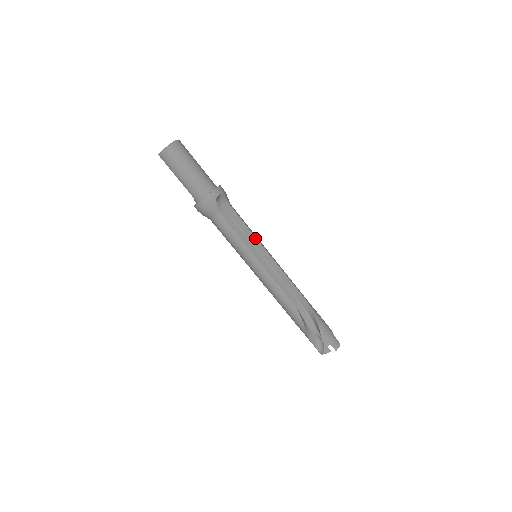
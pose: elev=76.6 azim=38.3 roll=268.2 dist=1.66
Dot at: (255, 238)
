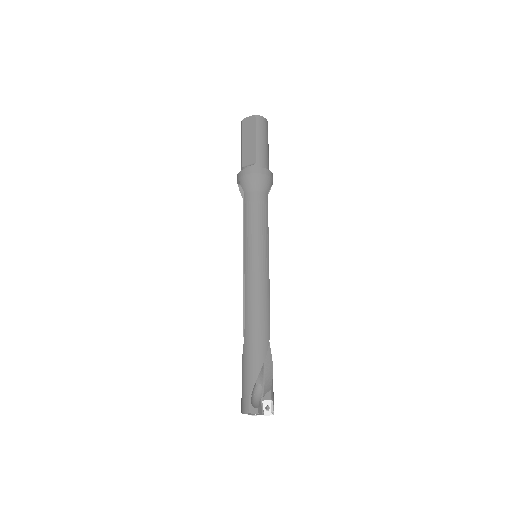
Dot at: occluded
